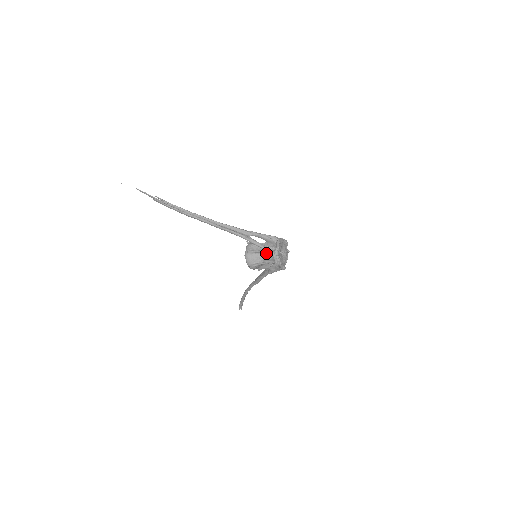
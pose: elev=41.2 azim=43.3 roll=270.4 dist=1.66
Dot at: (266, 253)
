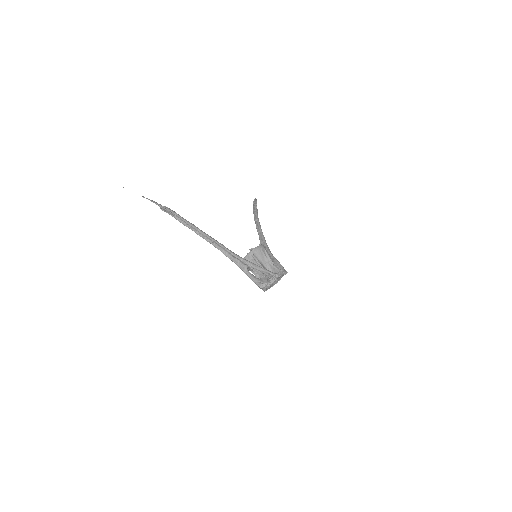
Dot at: (260, 273)
